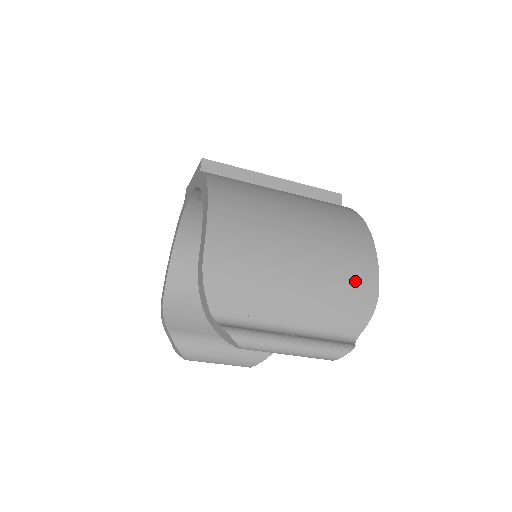
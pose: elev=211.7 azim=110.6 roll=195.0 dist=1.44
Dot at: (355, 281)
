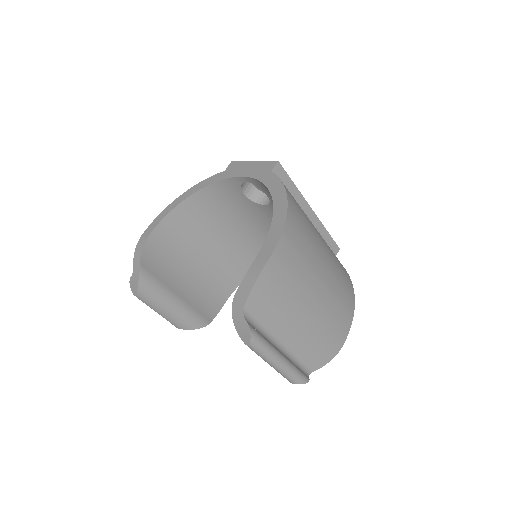
Dot at: (334, 333)
